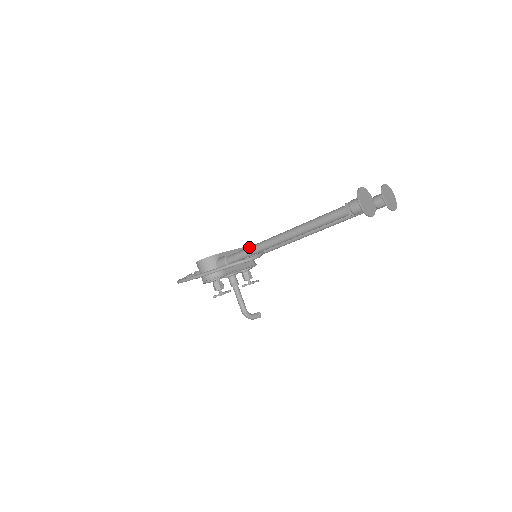
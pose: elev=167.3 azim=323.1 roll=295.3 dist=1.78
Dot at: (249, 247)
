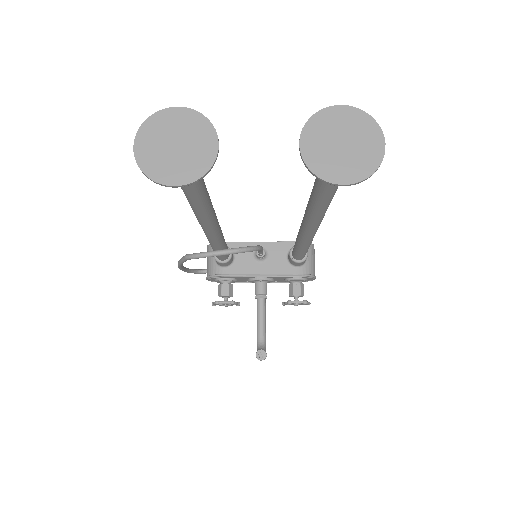
Dot at: occluded
